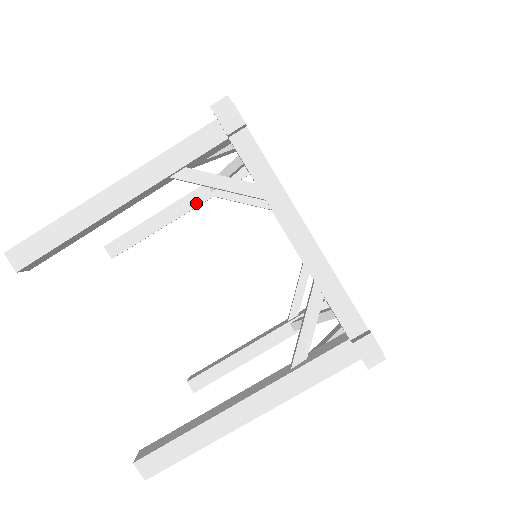
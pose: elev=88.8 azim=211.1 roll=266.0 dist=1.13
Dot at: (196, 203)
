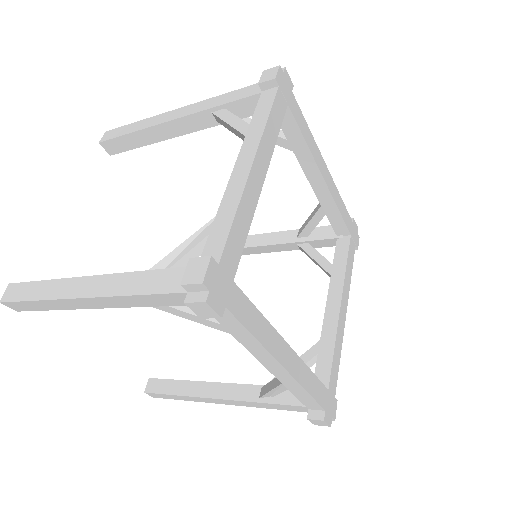
Dot at: (279, 241)
